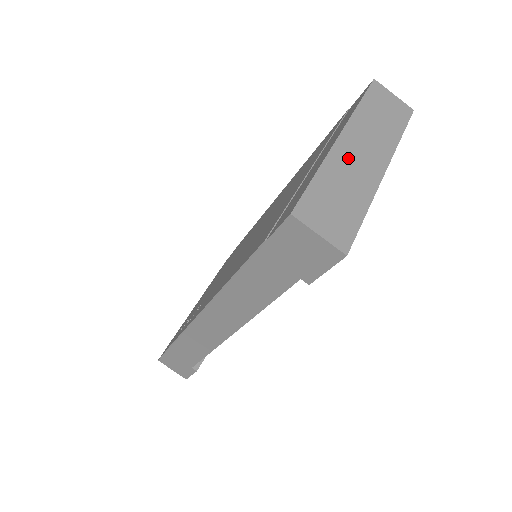
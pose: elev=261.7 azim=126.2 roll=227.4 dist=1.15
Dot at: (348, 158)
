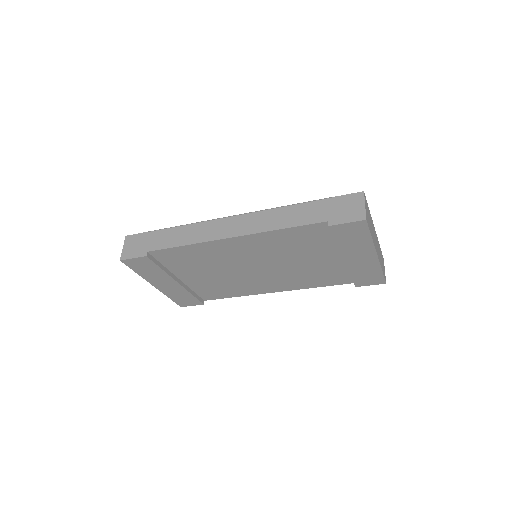
Dot at: (374, 232)
